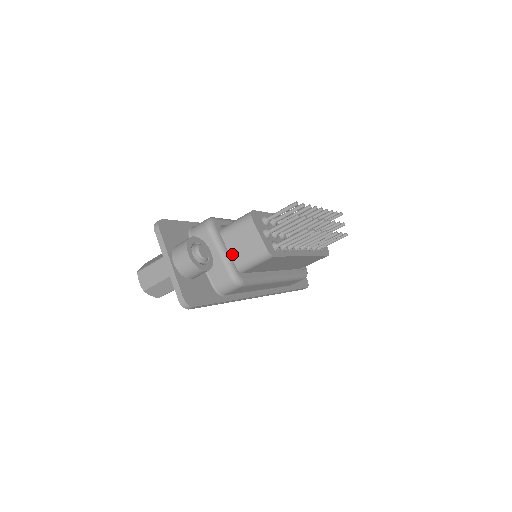
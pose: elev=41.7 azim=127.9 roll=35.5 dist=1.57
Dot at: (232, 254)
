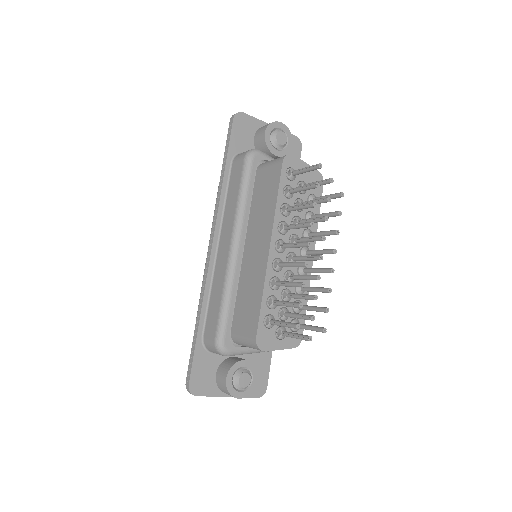
Dot at: occluded
